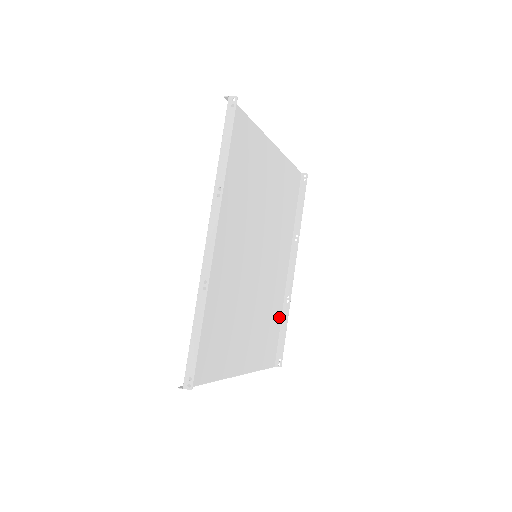
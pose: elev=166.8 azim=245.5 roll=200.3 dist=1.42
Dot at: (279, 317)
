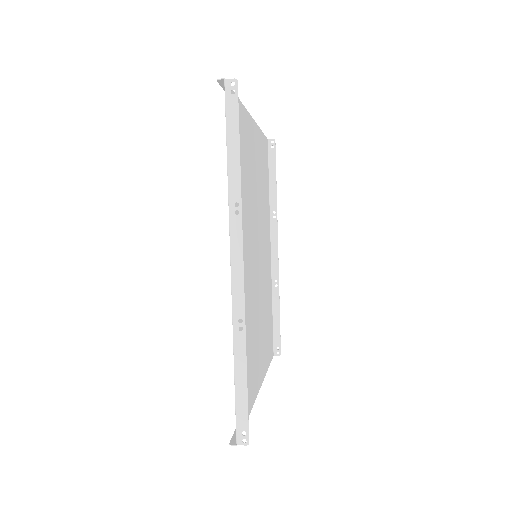
Dot at: (271, 305)
